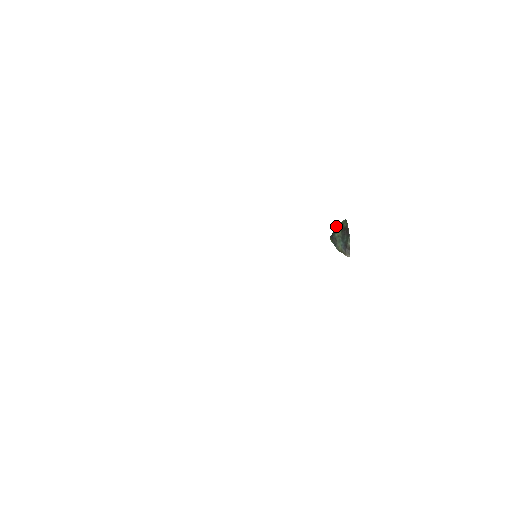
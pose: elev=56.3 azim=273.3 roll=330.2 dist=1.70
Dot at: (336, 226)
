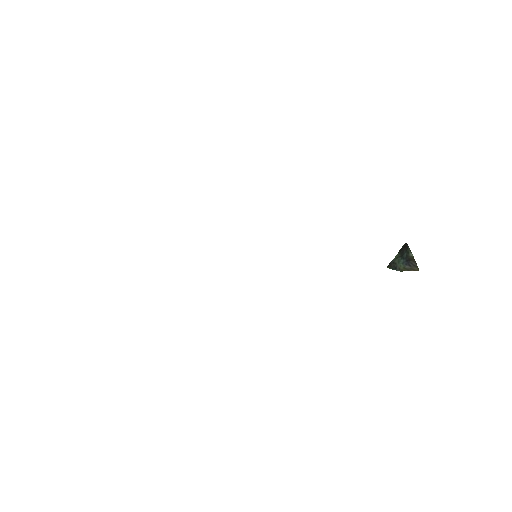
Dot at: occluded
